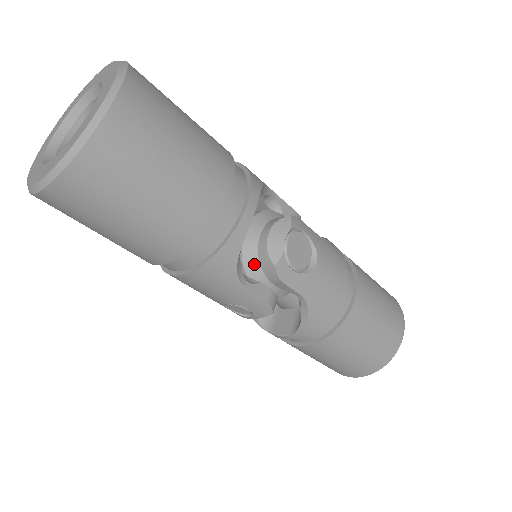
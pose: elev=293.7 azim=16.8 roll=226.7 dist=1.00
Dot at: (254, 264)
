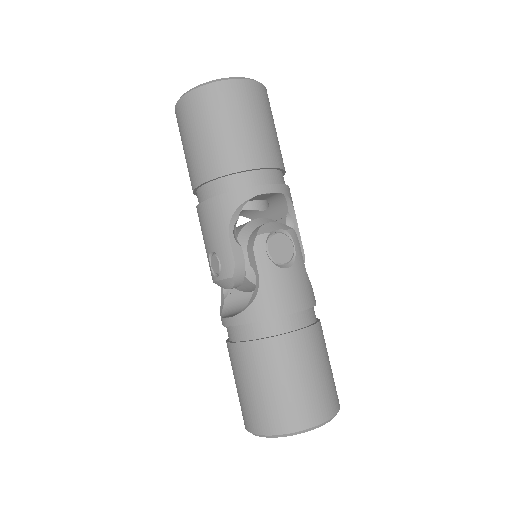
Dot at: (247, 234)
